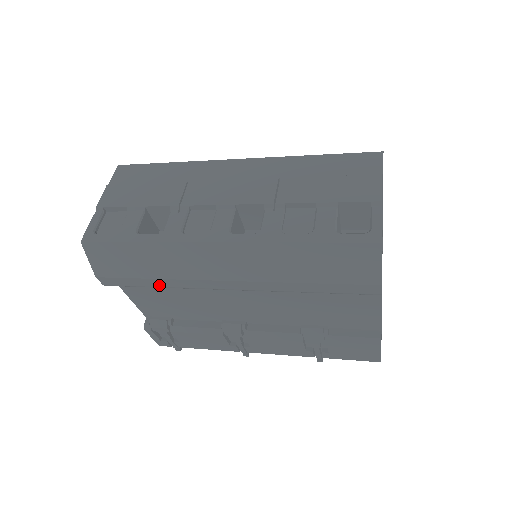
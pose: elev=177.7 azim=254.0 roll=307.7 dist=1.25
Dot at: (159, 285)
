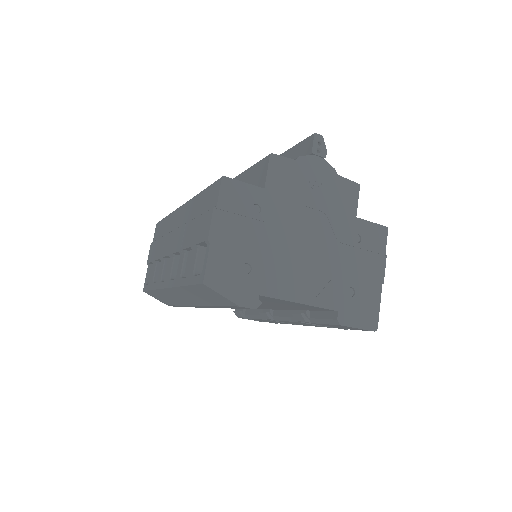
Dot at: occluded
